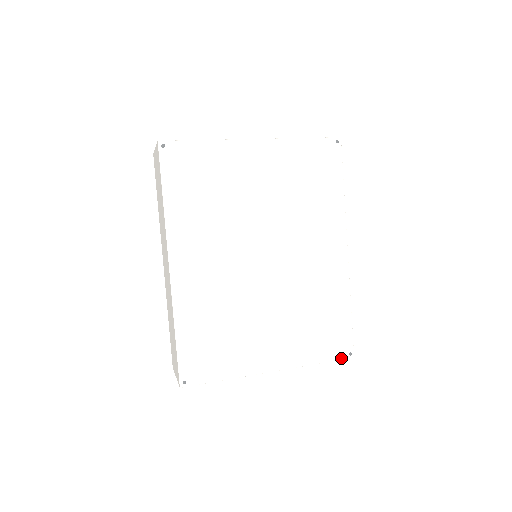
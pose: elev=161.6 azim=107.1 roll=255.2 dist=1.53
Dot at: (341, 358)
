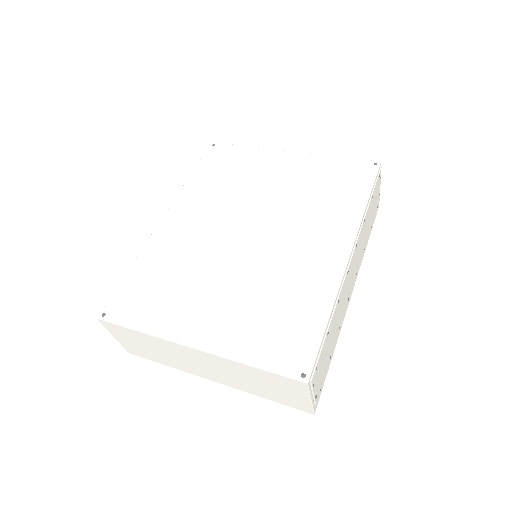
Dot at: (287, 375)
